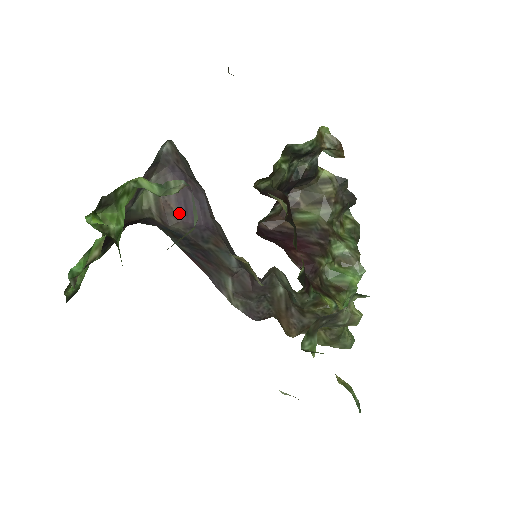
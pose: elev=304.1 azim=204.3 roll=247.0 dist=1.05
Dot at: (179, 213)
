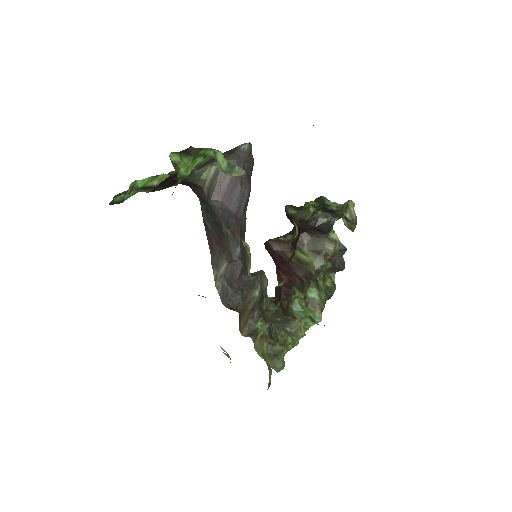
Dot at: (223, 195)
